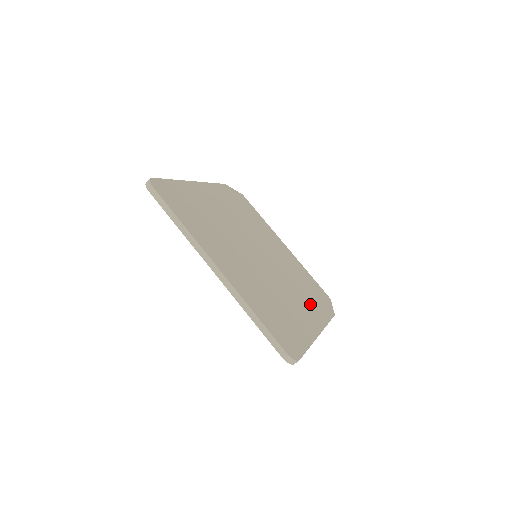
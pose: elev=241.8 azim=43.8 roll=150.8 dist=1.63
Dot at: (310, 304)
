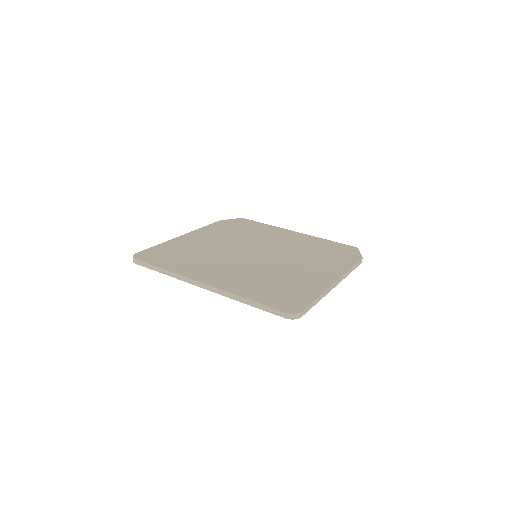
Dot at: (325, 263)
